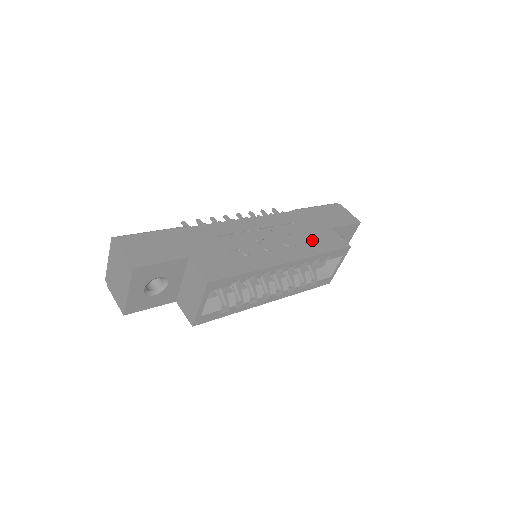
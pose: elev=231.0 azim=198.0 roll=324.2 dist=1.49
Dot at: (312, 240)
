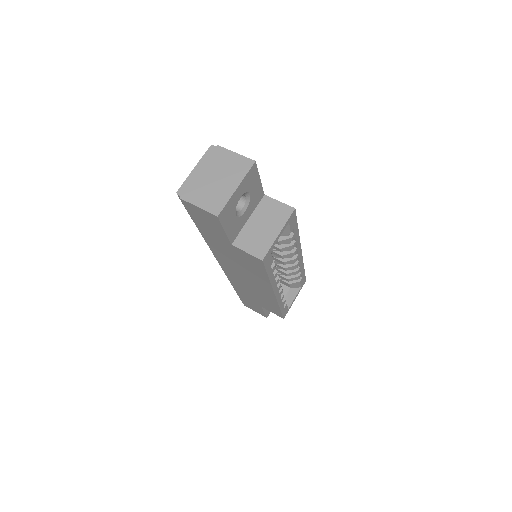
Dot at: occluded
